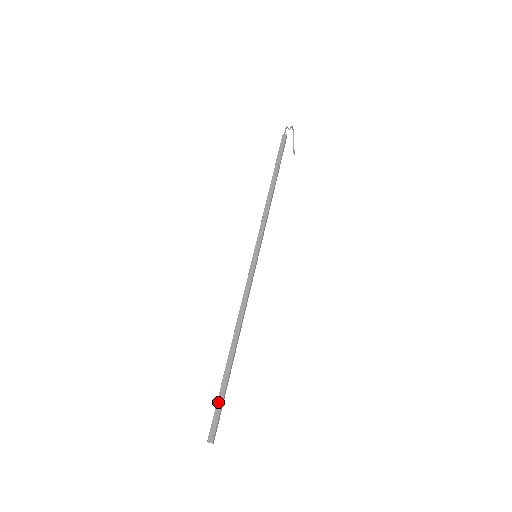
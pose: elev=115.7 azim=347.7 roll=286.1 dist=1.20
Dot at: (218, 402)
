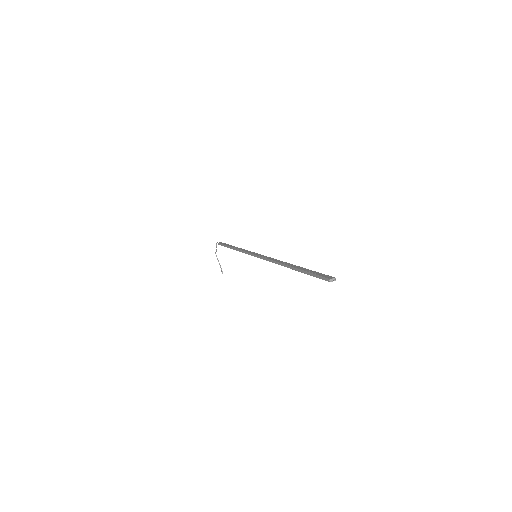
Dot at: (312, 272)
